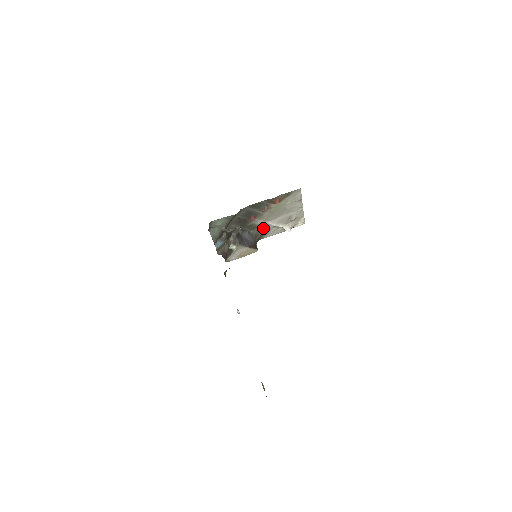
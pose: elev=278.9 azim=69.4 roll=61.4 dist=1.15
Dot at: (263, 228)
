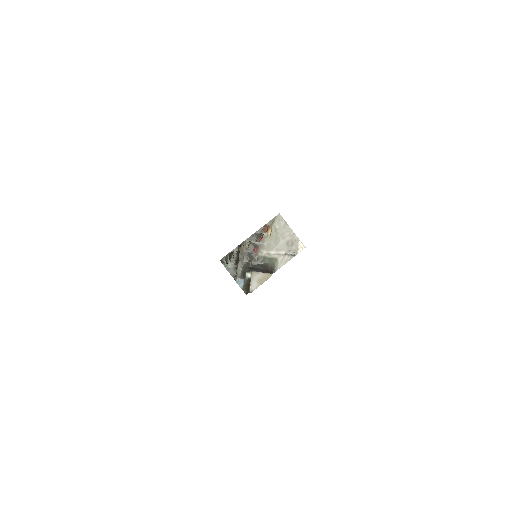
Dot at: (271, 259)
